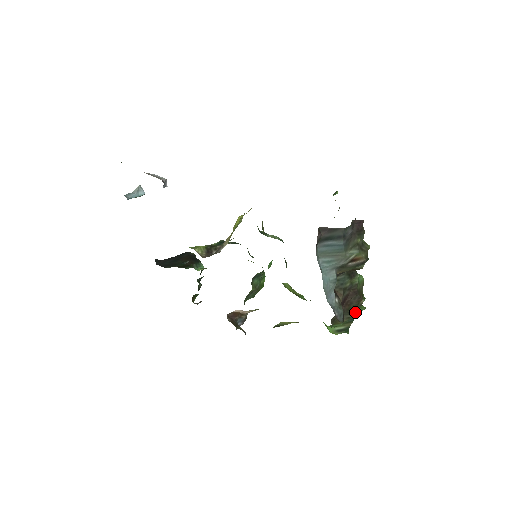
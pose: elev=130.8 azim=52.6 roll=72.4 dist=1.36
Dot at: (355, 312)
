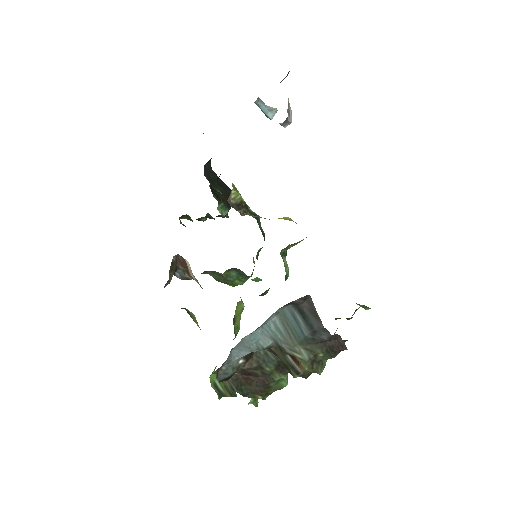
Dot at: (243, 394)
